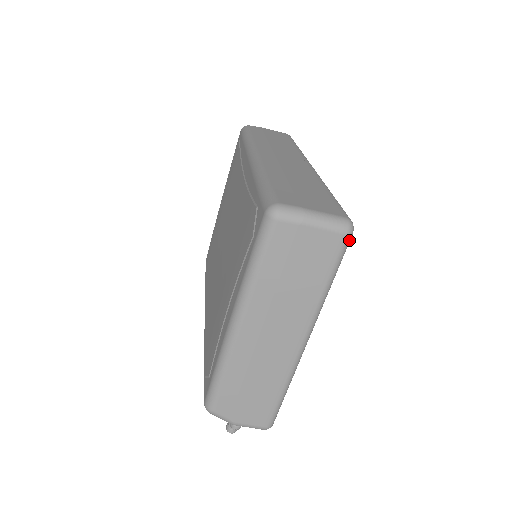
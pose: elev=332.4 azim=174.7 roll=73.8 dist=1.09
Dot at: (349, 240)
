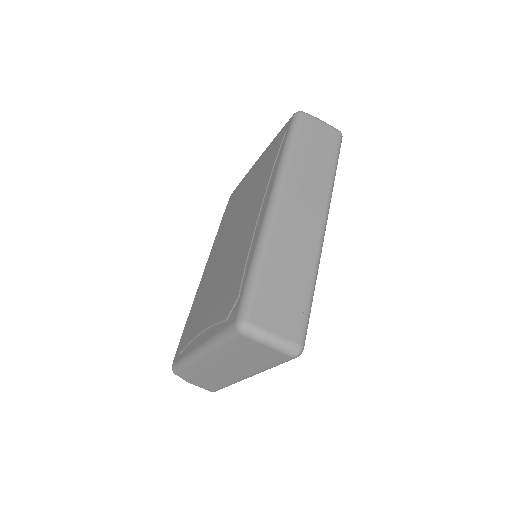
Dot at: occluded
